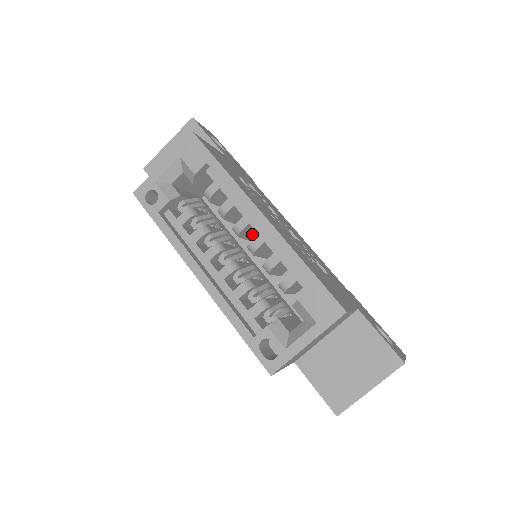
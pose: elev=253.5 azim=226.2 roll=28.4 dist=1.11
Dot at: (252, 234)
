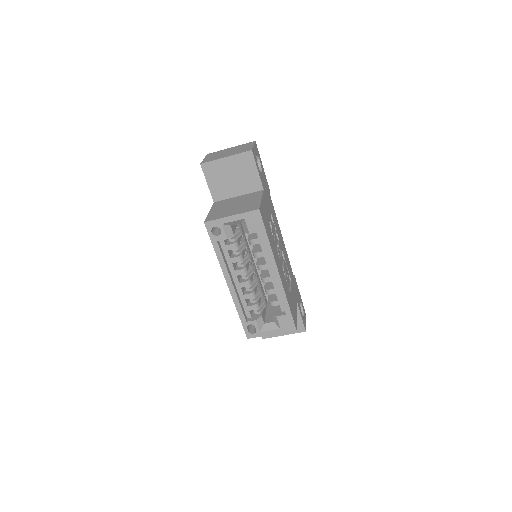
Dot at: occluded
